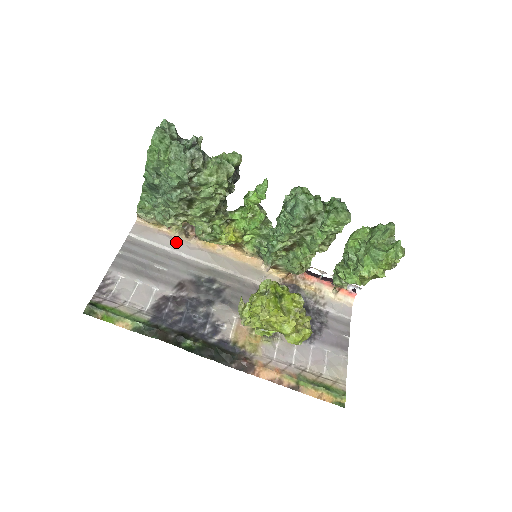
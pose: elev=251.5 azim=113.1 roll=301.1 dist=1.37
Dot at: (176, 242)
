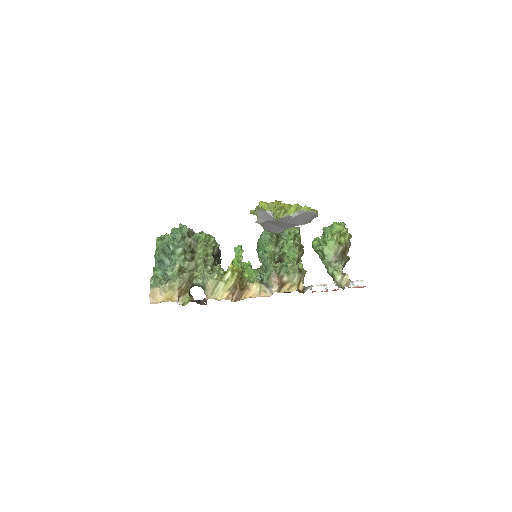
Dot at: occluded
